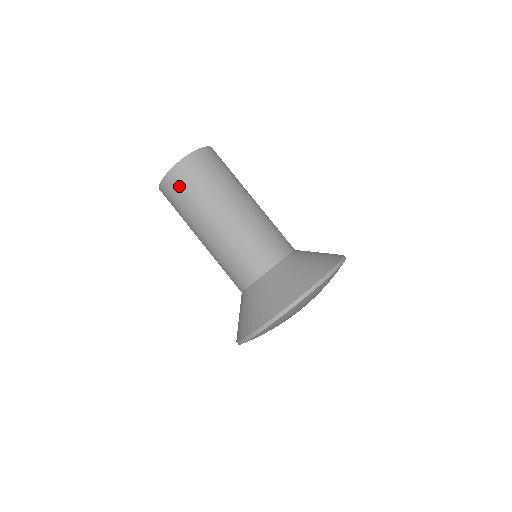
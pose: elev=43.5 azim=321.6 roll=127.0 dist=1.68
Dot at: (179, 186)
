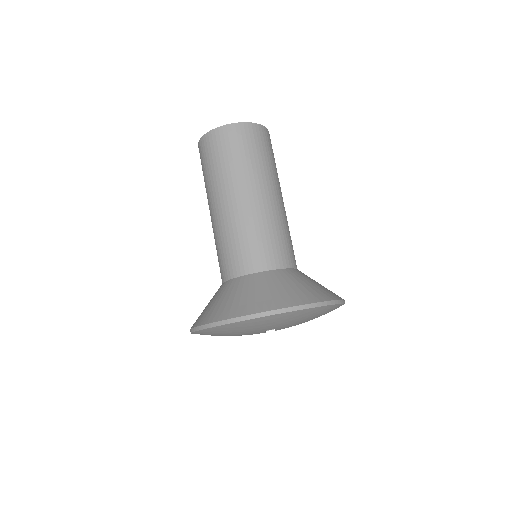
Dot at: (239, 141)
